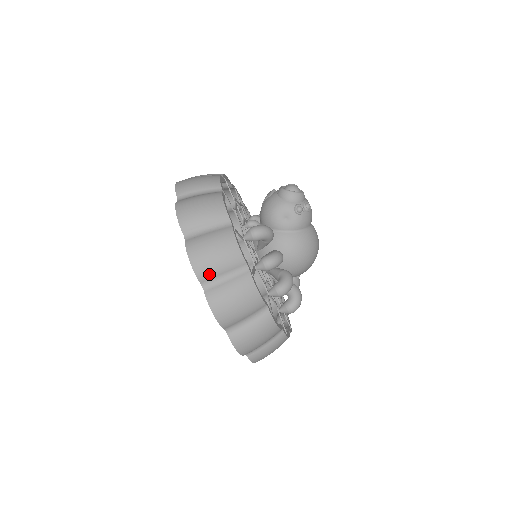
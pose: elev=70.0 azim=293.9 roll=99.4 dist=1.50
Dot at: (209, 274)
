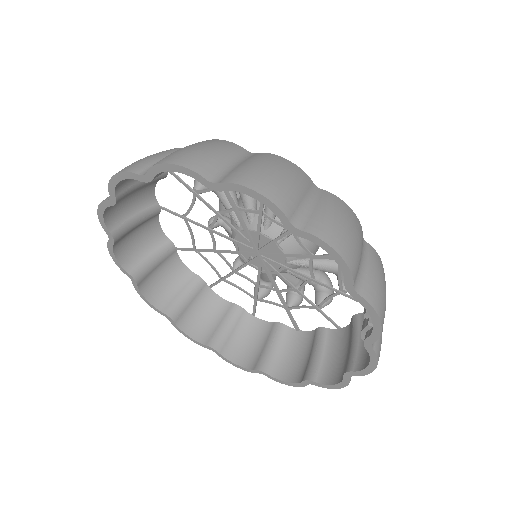
Dot at: (144, 164)
